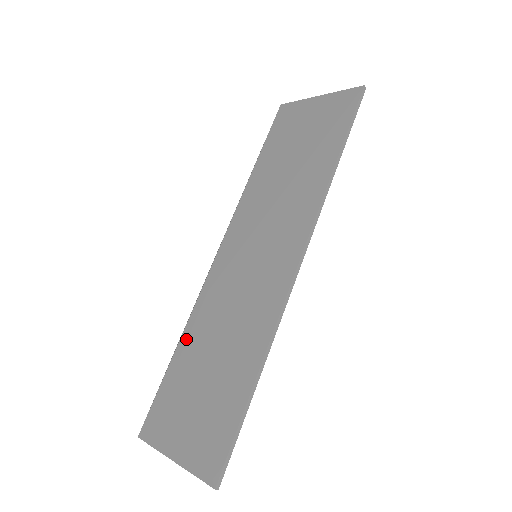
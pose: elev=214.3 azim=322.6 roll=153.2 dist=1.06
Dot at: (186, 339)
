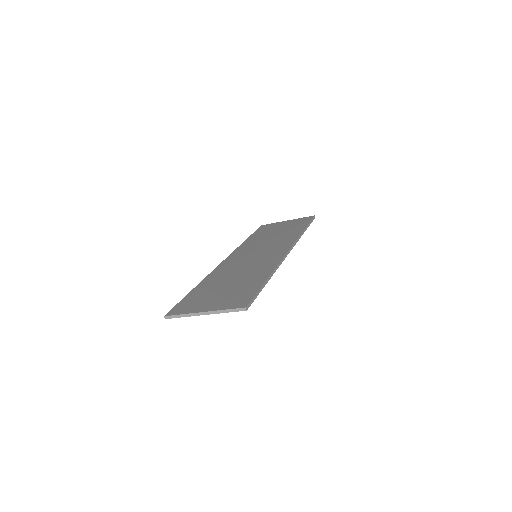
Dot at: (205, 282)
